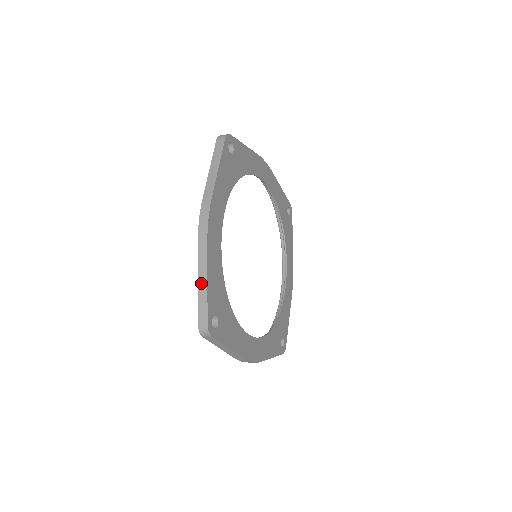
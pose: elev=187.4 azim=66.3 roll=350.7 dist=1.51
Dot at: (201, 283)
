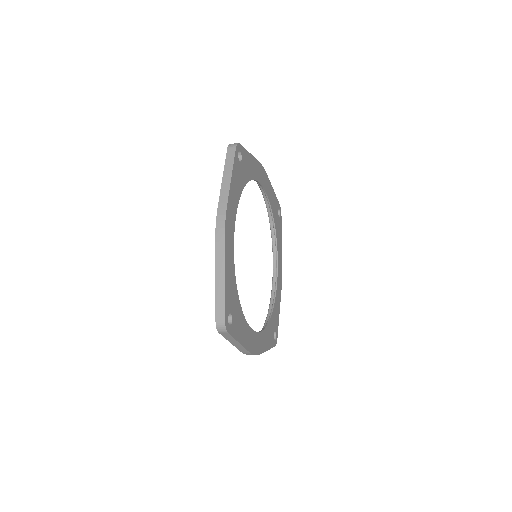
Dot at: (218, 283)
